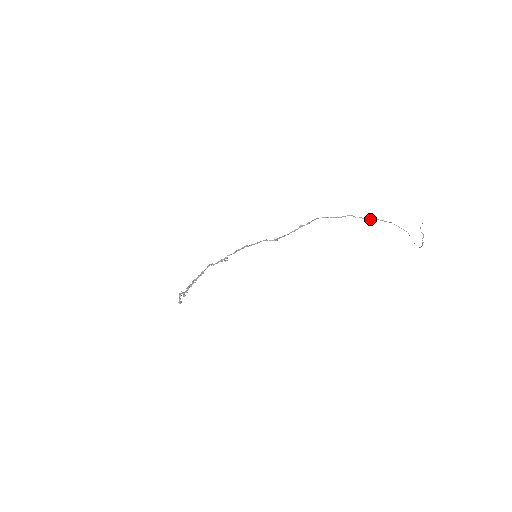
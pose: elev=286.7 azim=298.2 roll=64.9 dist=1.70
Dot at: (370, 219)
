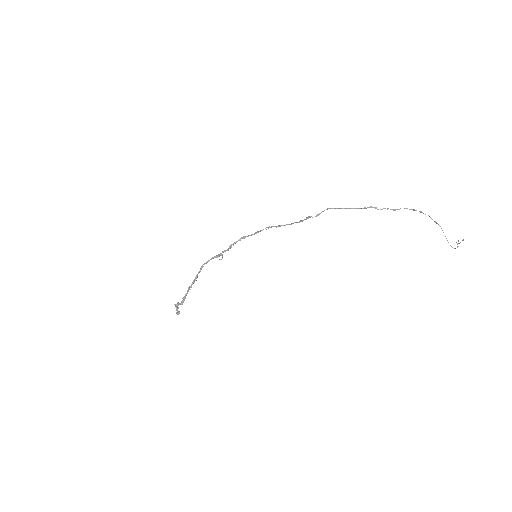
Dot at: occluded
